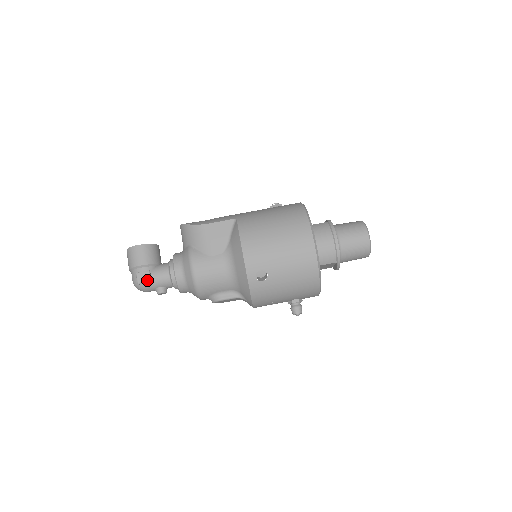
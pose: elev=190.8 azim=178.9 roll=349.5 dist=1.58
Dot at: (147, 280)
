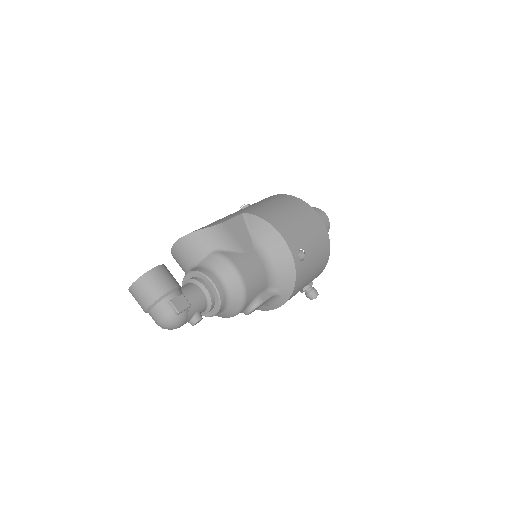
Dot at: (187, 305)
